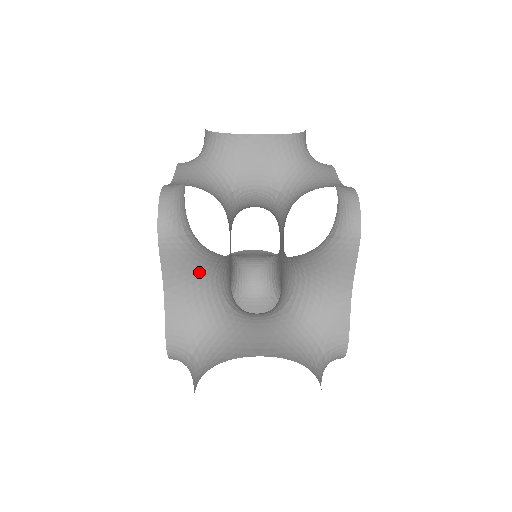
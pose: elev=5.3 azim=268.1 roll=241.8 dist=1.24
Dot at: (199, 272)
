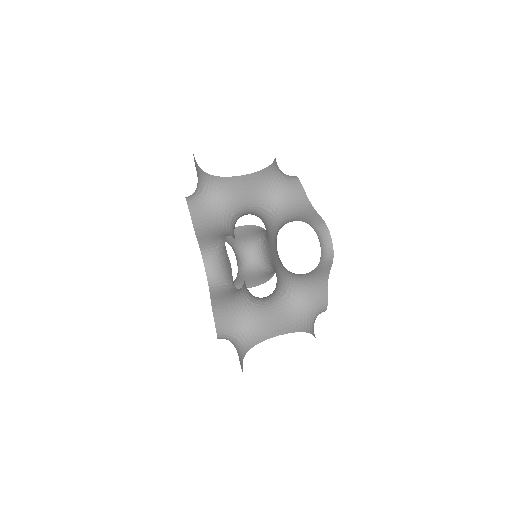
Dot at: occluded
